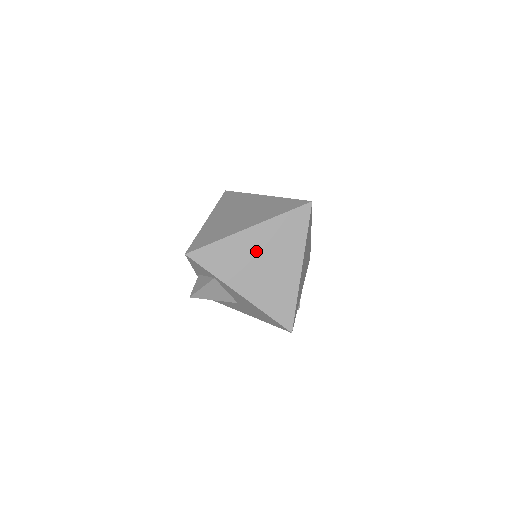
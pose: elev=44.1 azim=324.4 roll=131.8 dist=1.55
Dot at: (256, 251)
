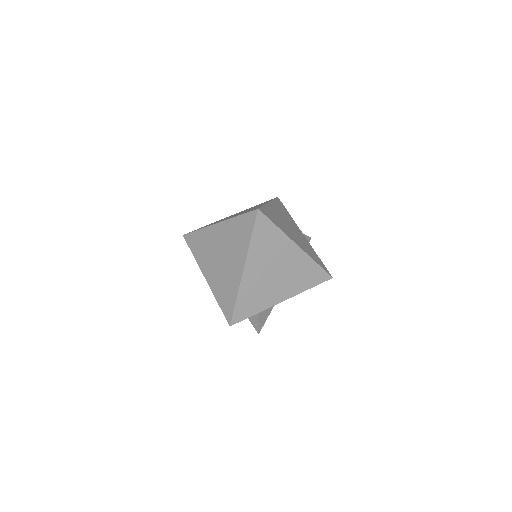
Dot at: (263, 274)
